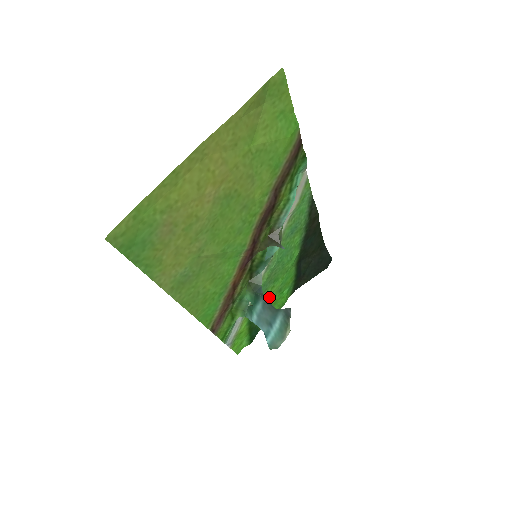
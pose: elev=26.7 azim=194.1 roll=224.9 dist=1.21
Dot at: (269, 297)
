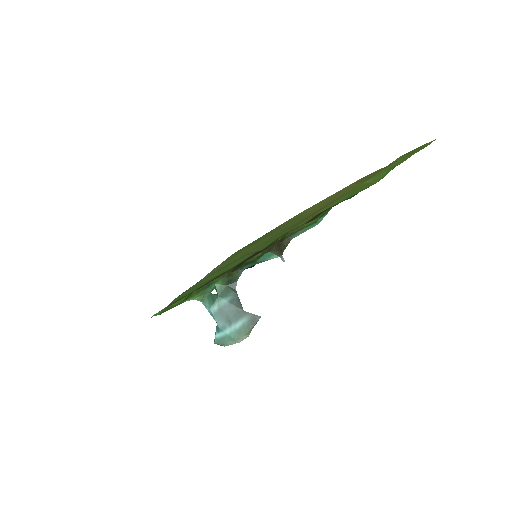
Dot at: occluded
